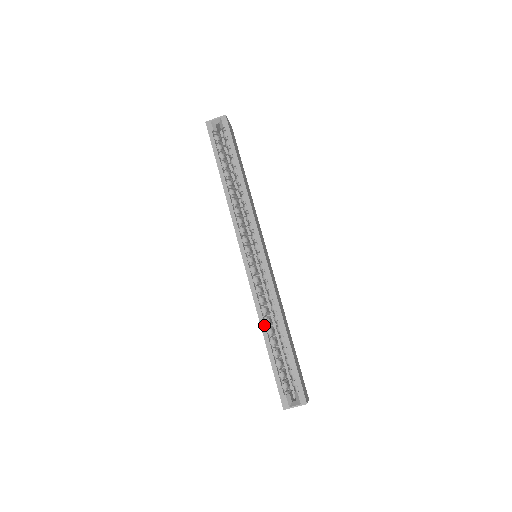
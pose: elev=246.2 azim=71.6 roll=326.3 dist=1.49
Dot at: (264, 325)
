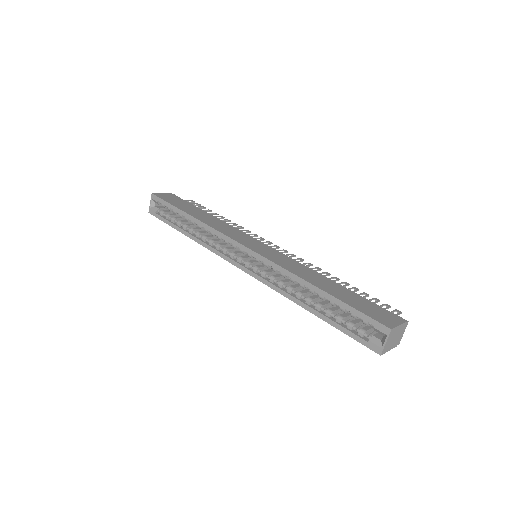
Dot at: (299, 301)
